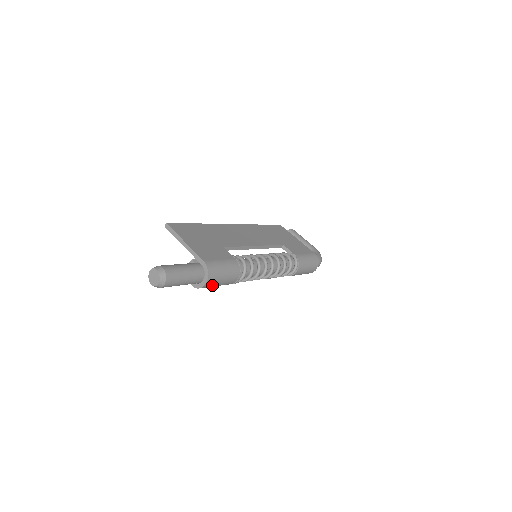
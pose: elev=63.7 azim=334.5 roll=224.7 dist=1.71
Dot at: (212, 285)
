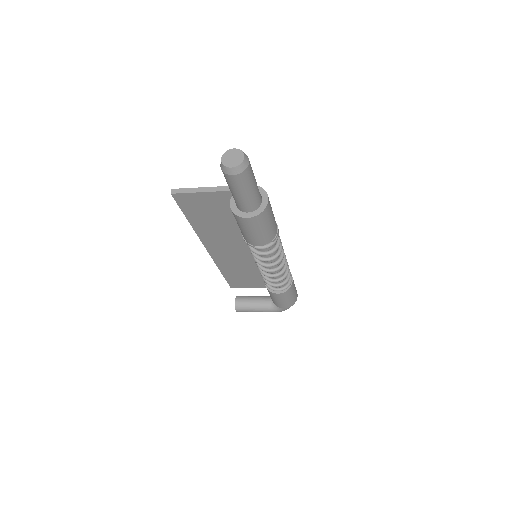
Dot at: (268, 215)
